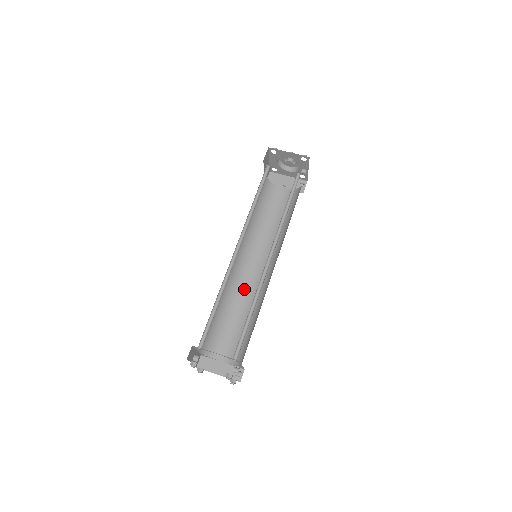
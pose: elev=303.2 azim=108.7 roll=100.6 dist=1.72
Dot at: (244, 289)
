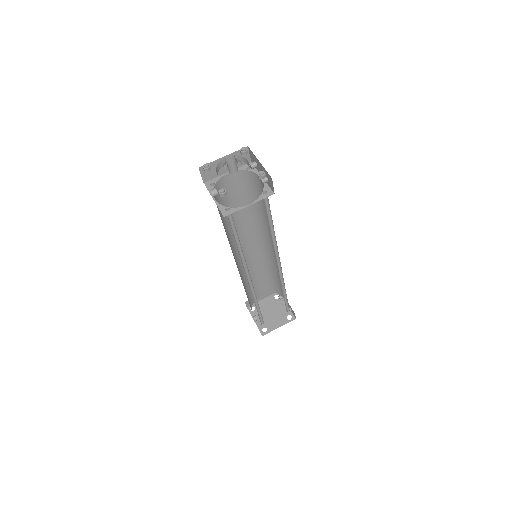
Dot at: (249, 261)
